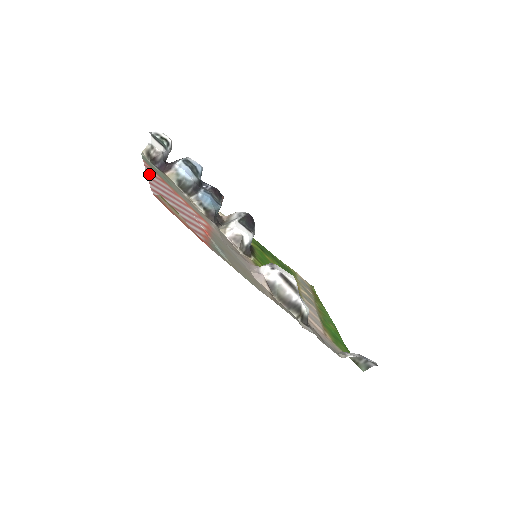
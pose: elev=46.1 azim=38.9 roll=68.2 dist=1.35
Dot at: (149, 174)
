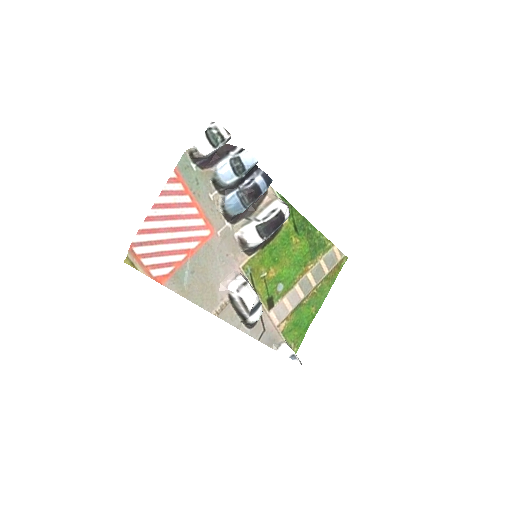
Dot at: (162, 197)
